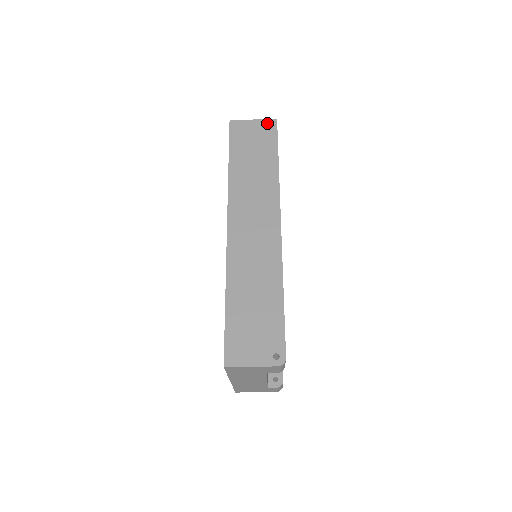
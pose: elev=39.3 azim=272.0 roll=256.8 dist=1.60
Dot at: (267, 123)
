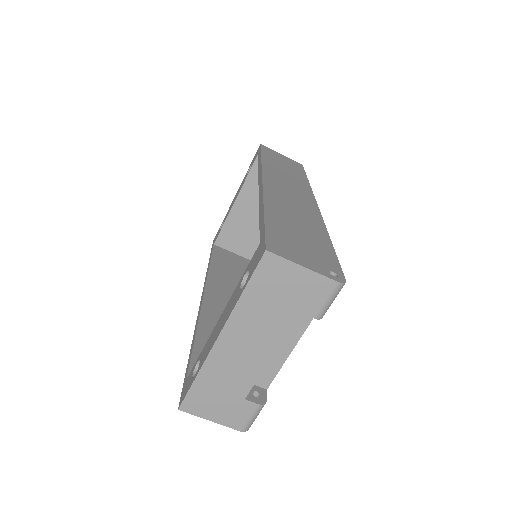
Dot at: (294, 161)
